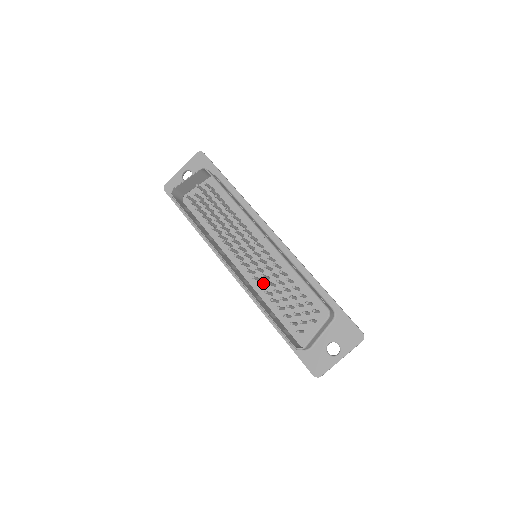
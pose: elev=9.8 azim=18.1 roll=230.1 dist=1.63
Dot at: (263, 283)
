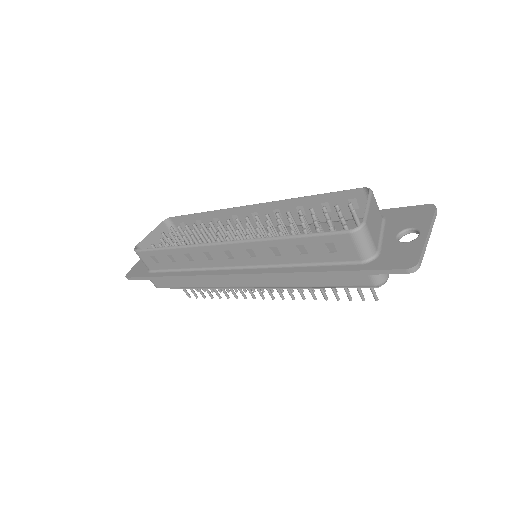
Dot at: occluded
